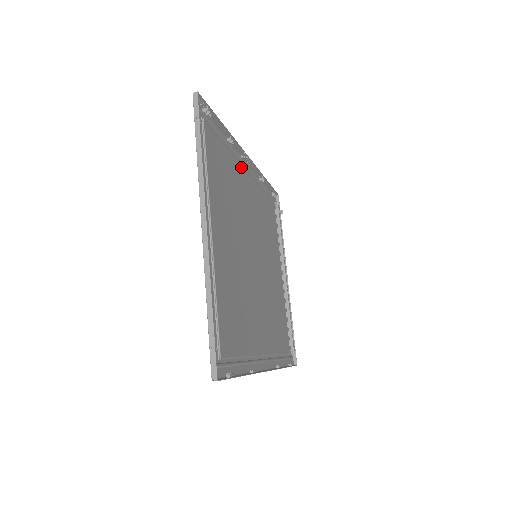
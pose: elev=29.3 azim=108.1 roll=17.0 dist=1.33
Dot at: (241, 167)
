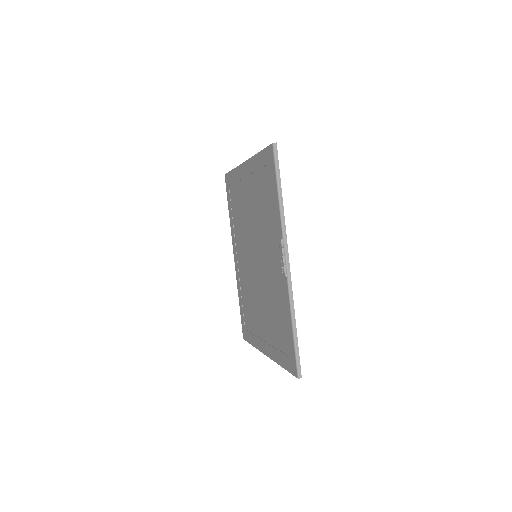
Dot at: (282, 279)
